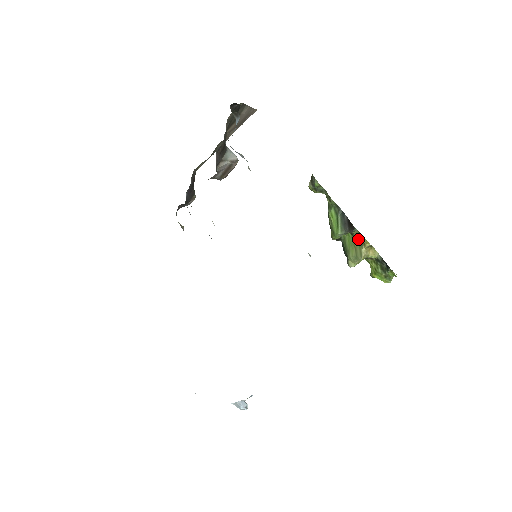
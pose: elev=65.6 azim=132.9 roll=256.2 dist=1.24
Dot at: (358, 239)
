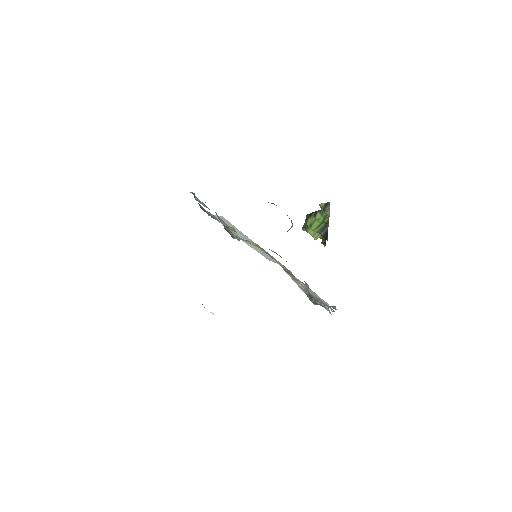
Dot at: occluded
